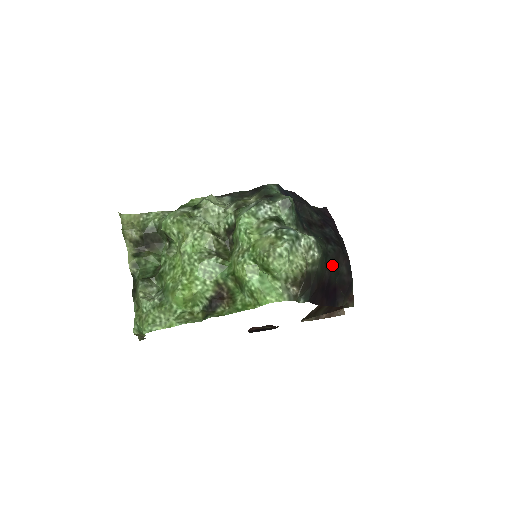
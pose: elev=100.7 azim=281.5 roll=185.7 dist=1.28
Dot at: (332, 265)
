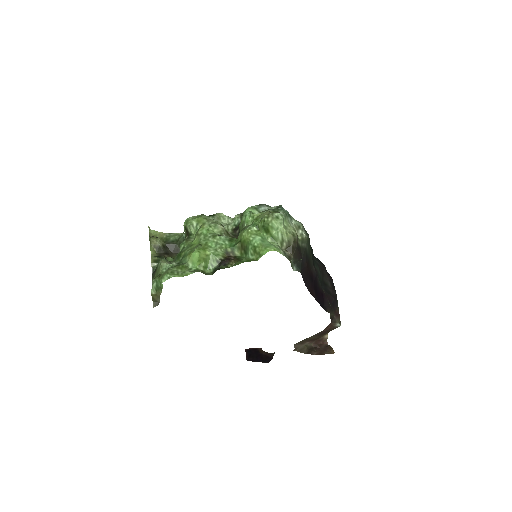
Dot at: (318, 269)
